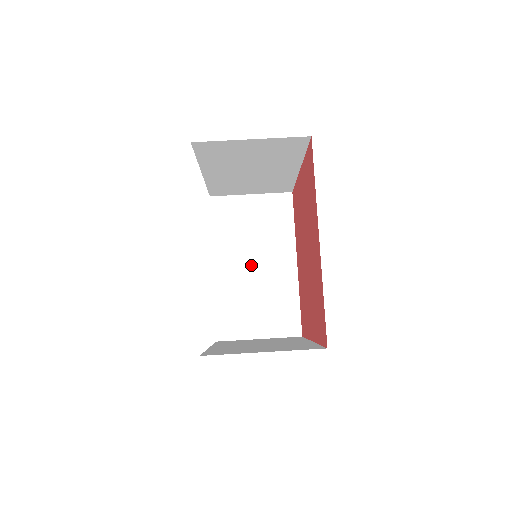
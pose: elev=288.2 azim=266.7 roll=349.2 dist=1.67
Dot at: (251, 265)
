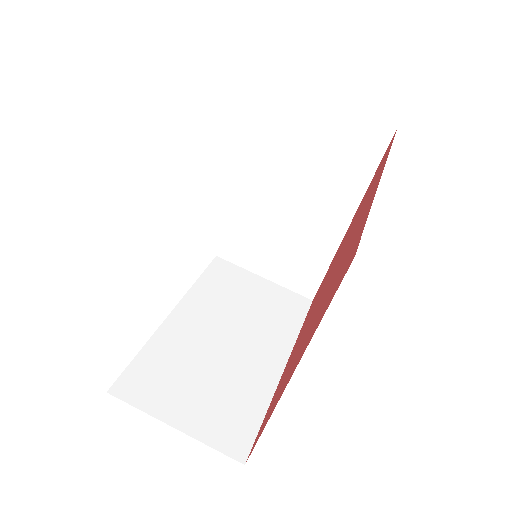
Dot at: (287, 199)
